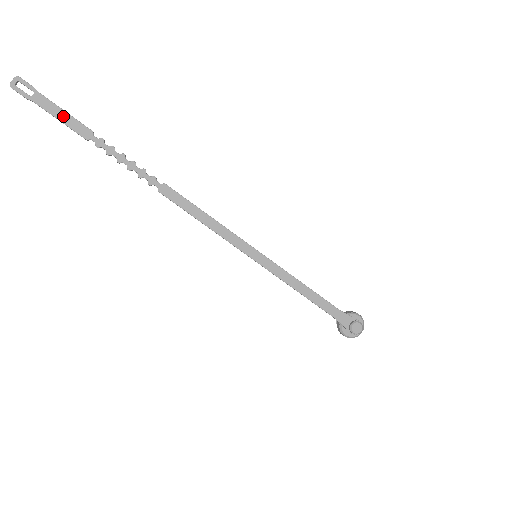
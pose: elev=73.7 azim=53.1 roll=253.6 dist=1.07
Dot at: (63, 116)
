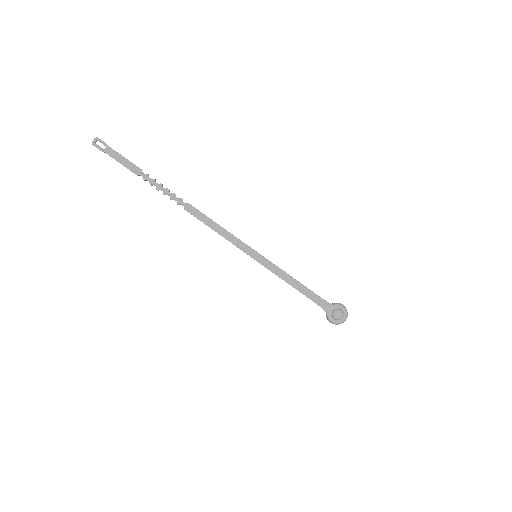
Dot at: (123, 161)
